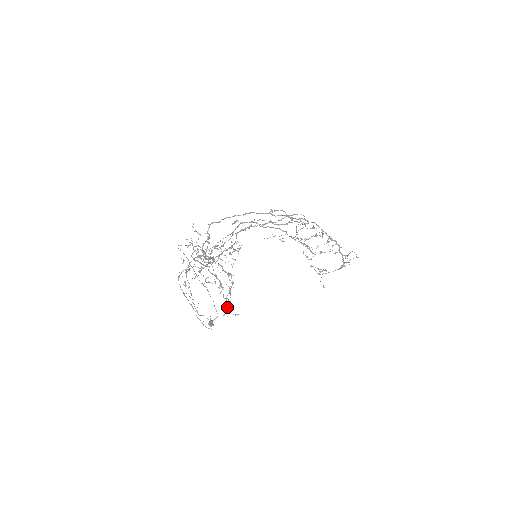
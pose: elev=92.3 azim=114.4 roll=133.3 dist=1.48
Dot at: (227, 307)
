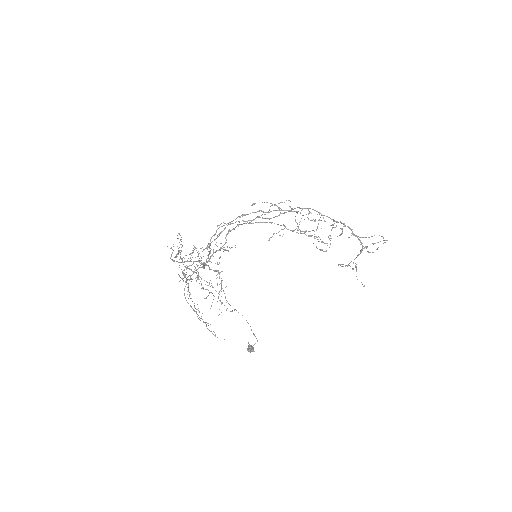
Dot at: occluded
